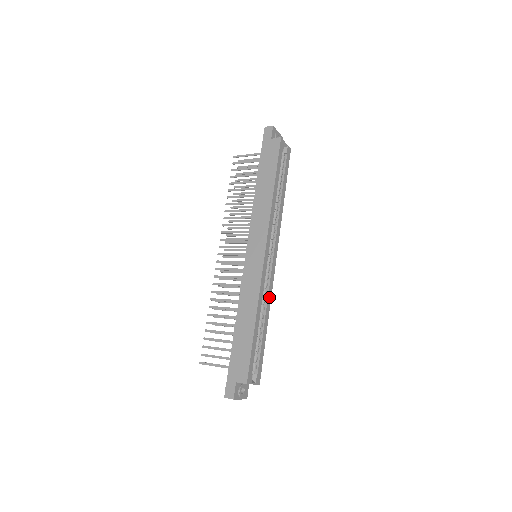
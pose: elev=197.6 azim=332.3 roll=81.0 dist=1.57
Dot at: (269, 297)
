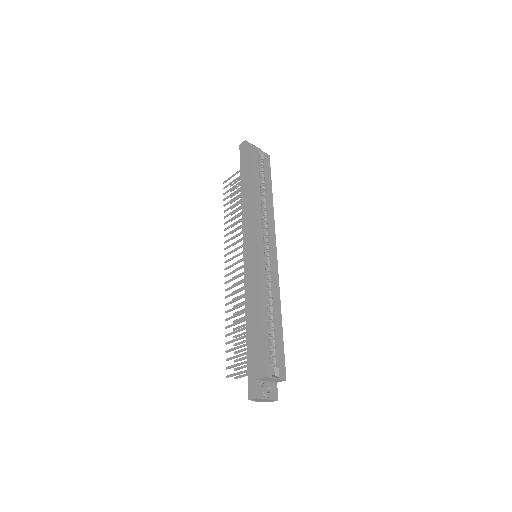
Dot at: (276, 289)
